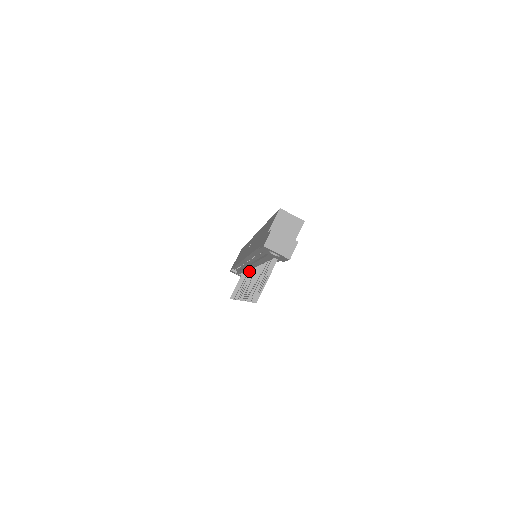
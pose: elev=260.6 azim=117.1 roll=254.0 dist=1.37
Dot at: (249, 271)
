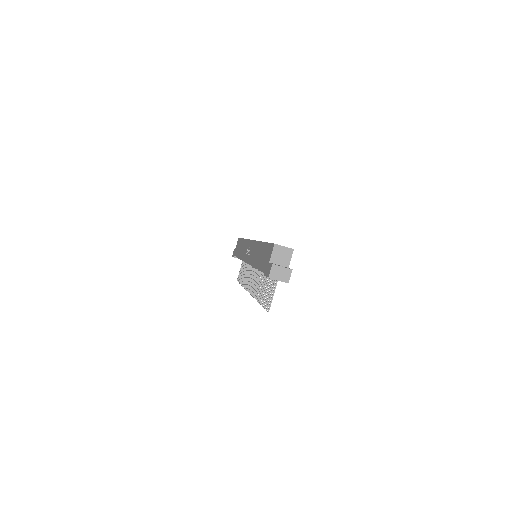
Dot at: occluded
